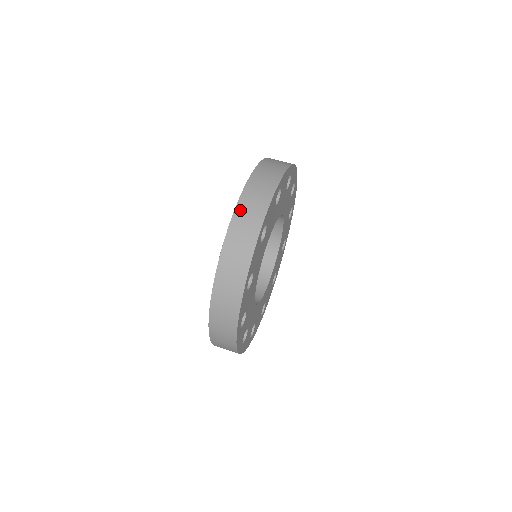
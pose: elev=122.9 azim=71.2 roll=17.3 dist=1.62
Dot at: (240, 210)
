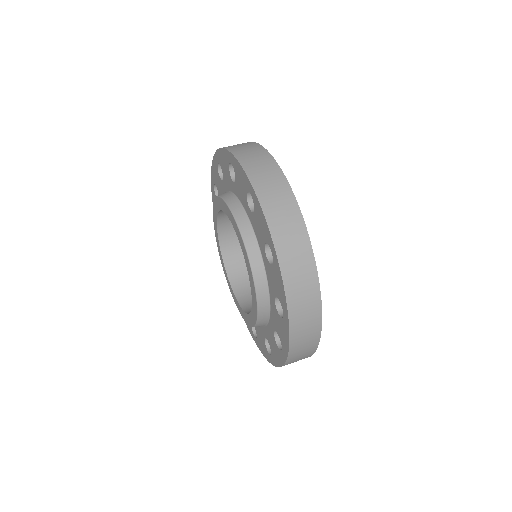
Dot at: (231, 148)
